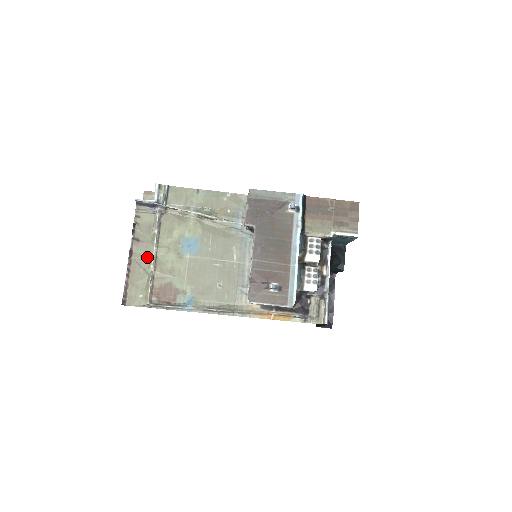
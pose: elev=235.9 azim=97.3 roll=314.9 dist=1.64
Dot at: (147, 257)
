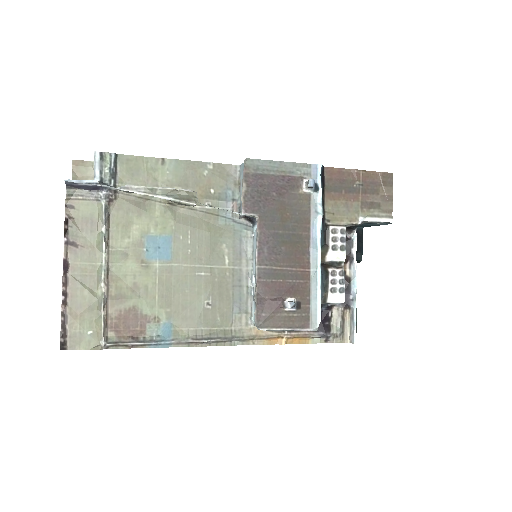
Dot at: (93, 271)
